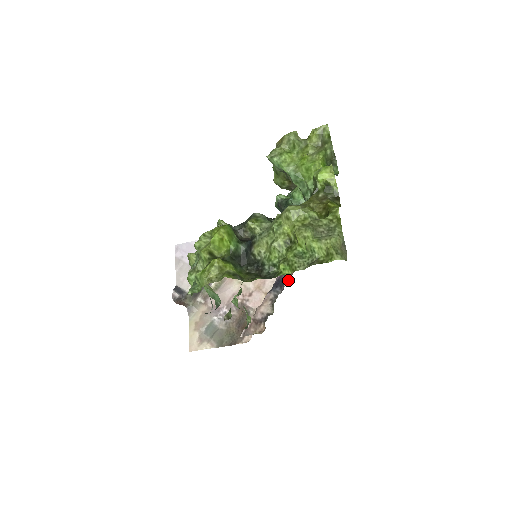
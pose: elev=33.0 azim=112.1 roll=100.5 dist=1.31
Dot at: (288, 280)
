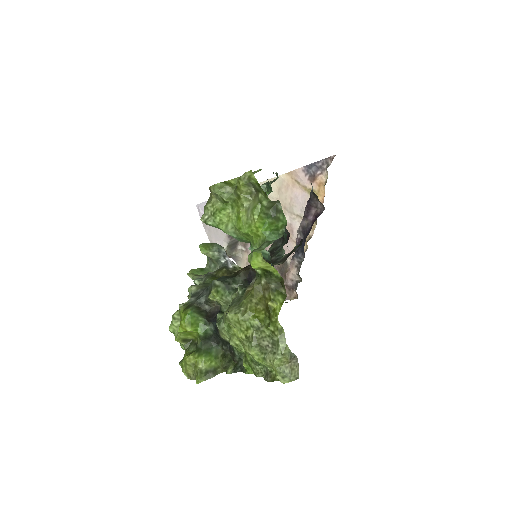
Dot at: (314, 228)
